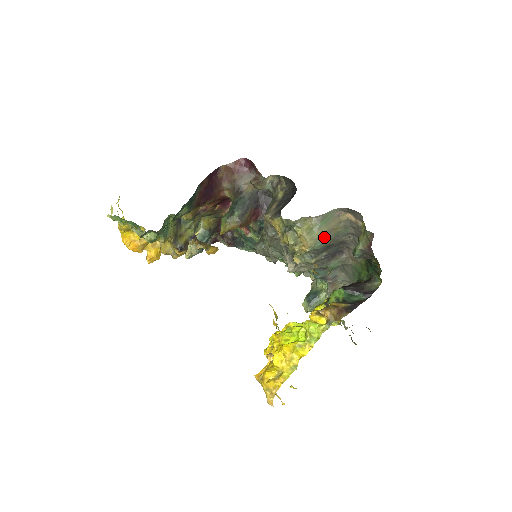
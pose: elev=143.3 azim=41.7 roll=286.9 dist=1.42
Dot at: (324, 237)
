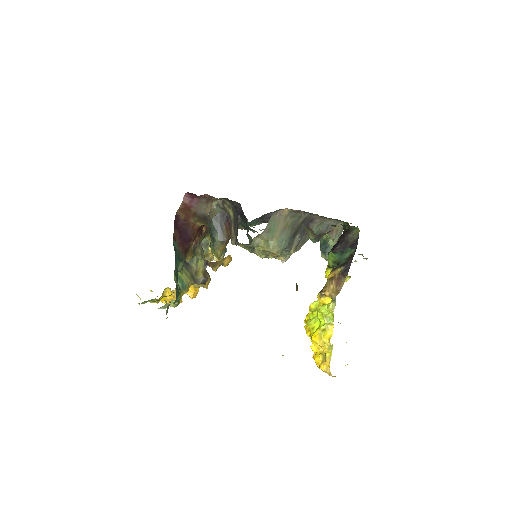
Dot at: (283, 238)
